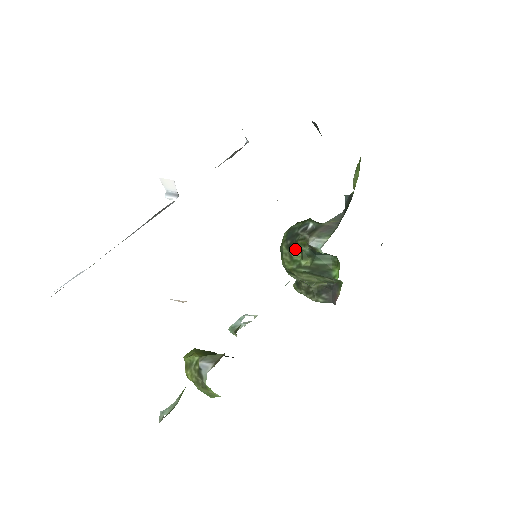
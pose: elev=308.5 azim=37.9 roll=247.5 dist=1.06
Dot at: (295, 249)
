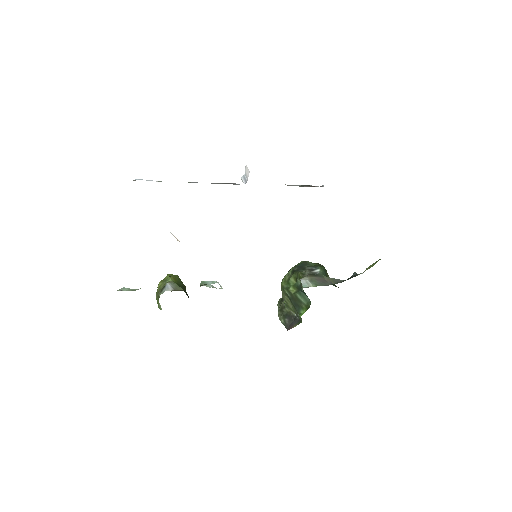
Dot at: (295, 276)
